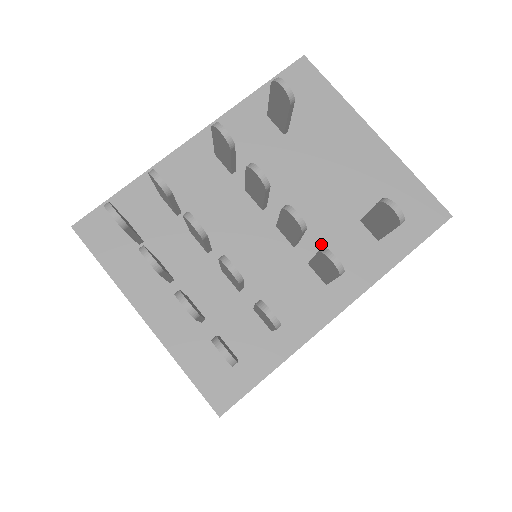
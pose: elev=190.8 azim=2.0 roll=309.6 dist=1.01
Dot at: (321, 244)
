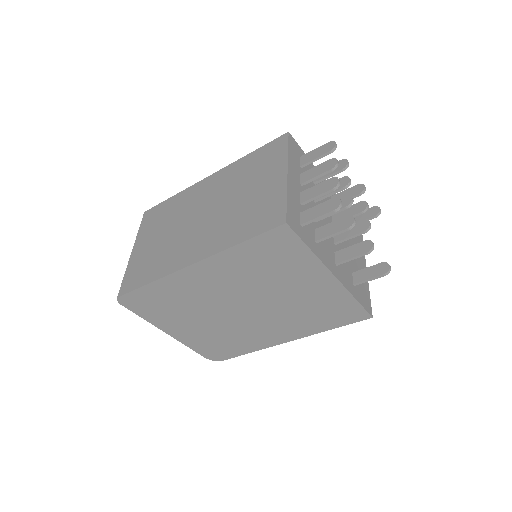
Dot at: occluded
